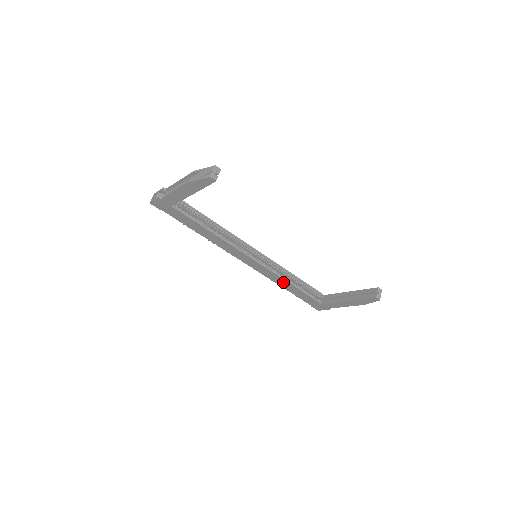
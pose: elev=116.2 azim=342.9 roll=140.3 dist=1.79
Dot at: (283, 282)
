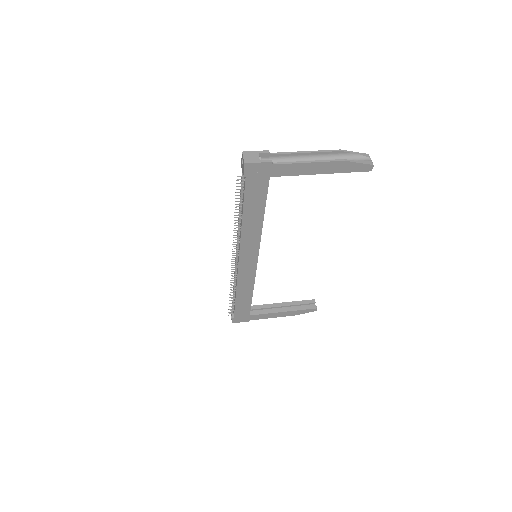
Dot at: (247, 289)
